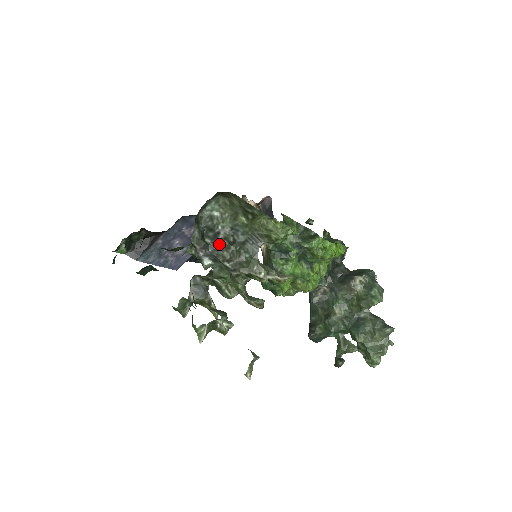
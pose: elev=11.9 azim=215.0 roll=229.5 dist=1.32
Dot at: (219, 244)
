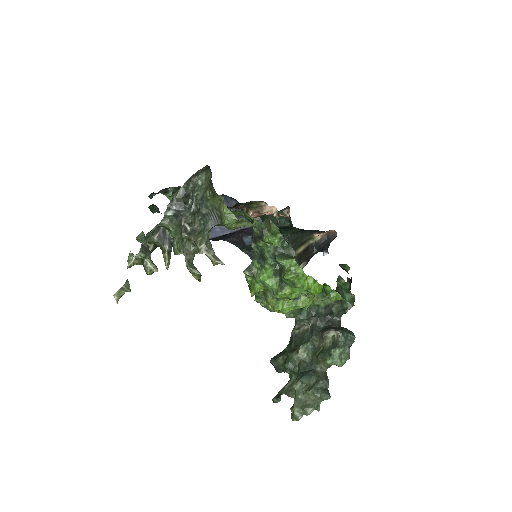
Dot at: (192, 208)
